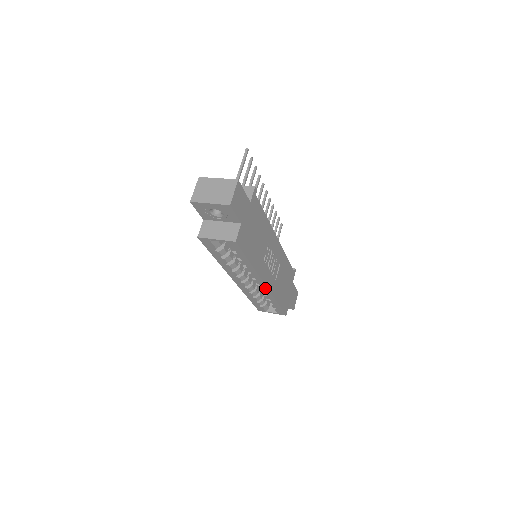
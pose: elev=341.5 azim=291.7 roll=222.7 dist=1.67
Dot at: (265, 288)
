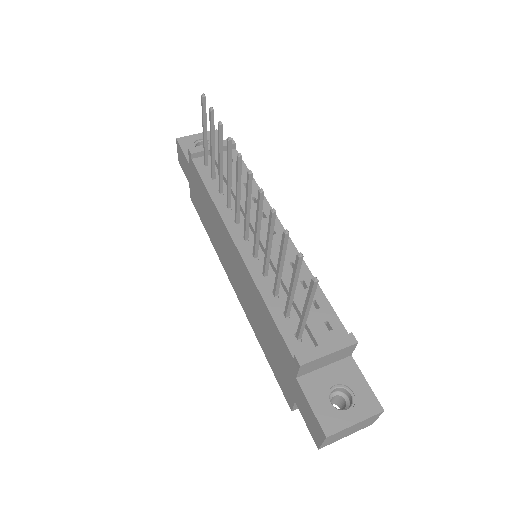
Dot at: occluded
